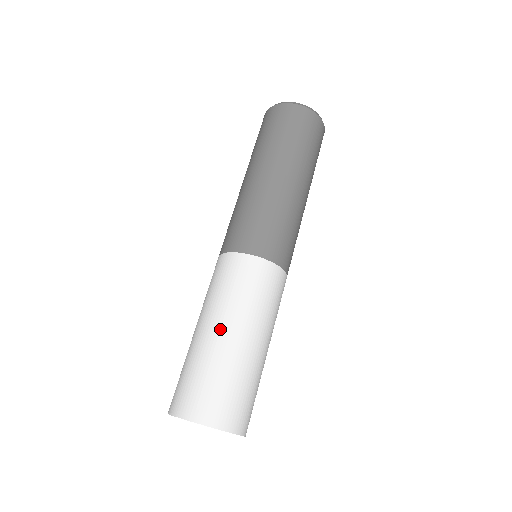
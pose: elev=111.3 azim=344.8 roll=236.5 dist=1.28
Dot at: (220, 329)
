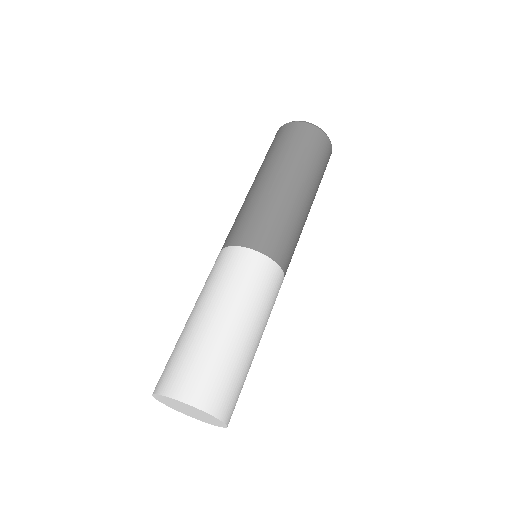
Dot at: (226, 318)
